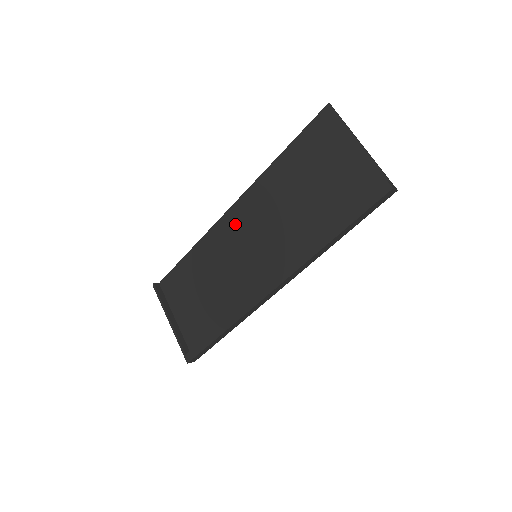
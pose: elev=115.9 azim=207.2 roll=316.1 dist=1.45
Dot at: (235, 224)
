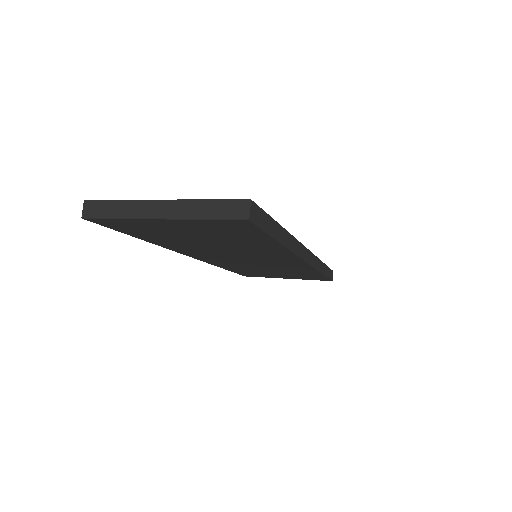
Dot at: occluded
